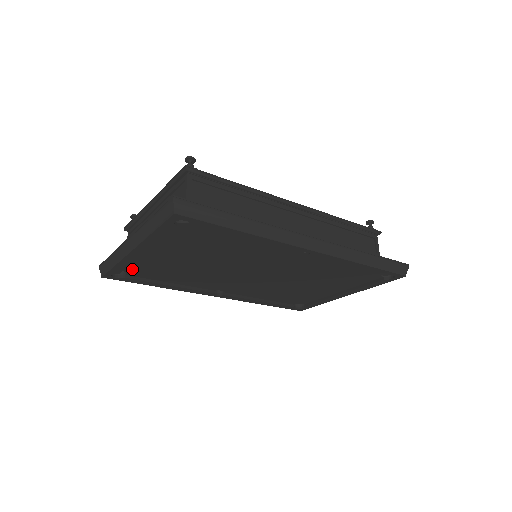
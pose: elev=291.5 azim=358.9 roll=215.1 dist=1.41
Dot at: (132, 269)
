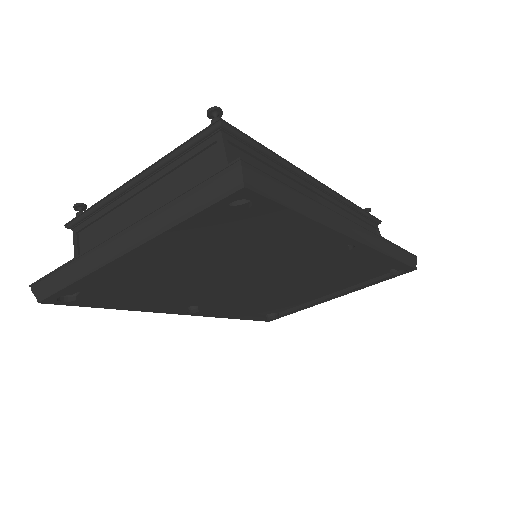
Dot at: (93, 286)
